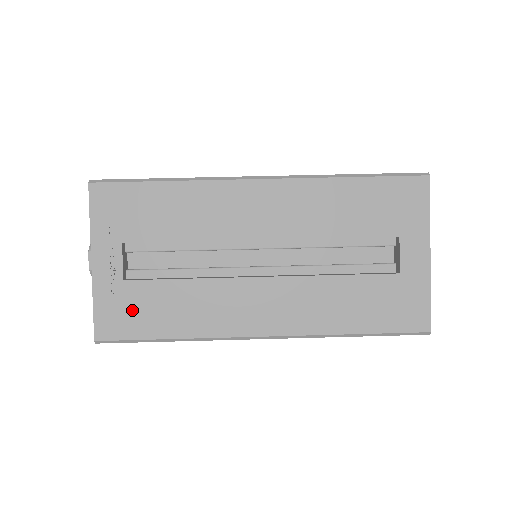
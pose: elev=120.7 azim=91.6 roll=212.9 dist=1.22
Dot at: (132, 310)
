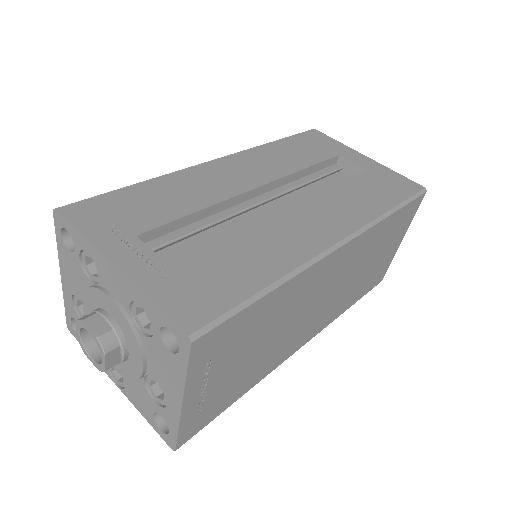
Dot at: (203, 282)
